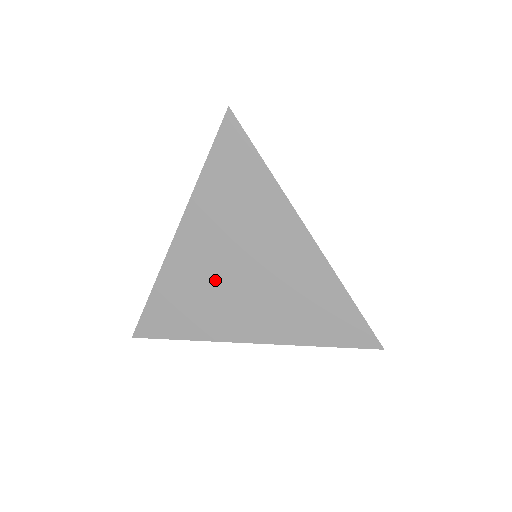
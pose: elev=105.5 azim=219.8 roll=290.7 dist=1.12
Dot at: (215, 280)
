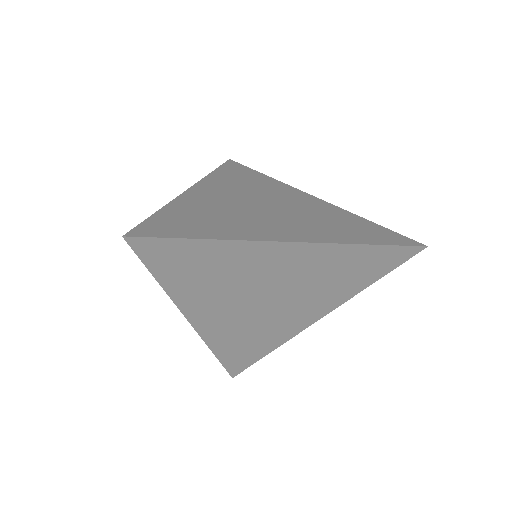
Dot at: (253, 318)
